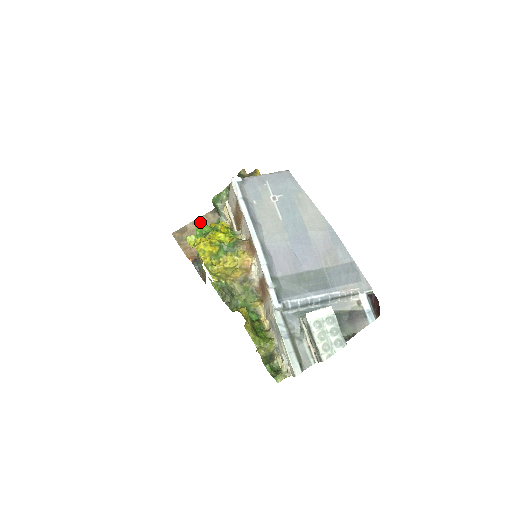
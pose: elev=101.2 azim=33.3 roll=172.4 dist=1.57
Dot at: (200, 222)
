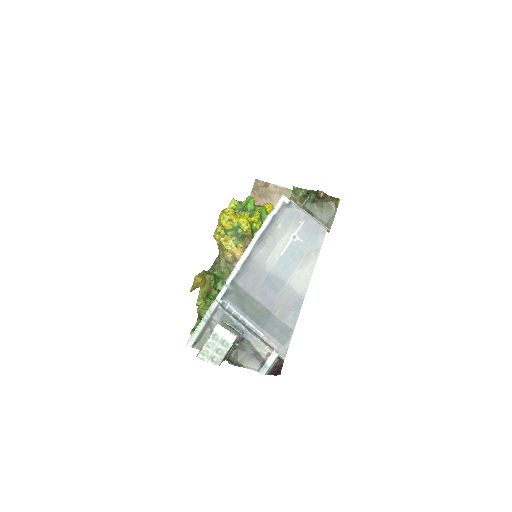
Dot at: (251, 198)
